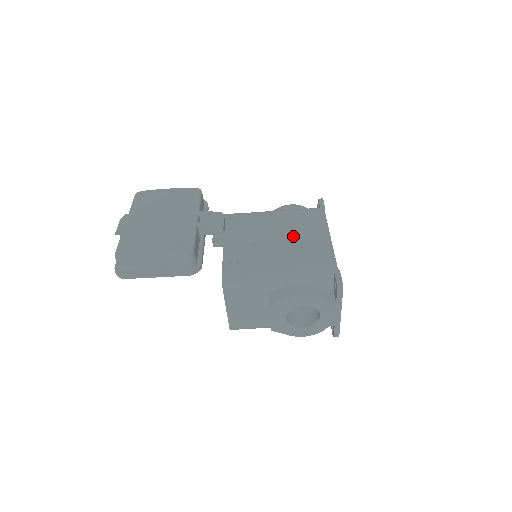
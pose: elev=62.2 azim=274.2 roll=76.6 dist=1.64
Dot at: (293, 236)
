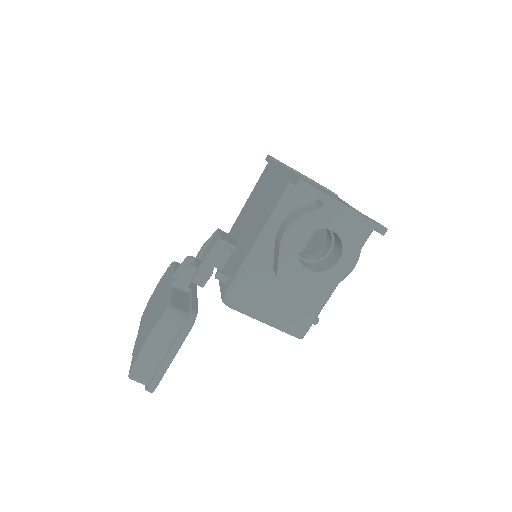
Dot at: (257, 205)
